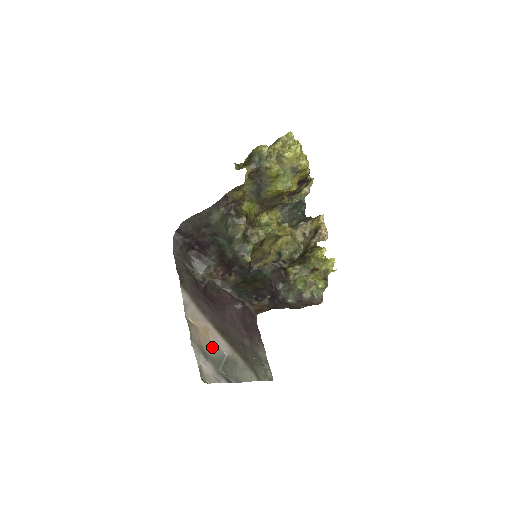
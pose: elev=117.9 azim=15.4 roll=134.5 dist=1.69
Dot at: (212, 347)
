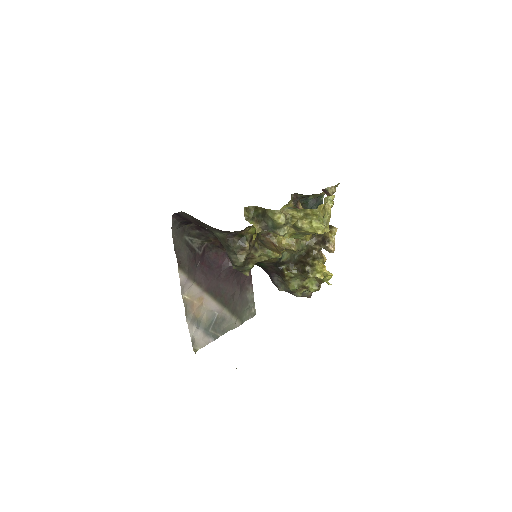
Dot at: (205, 313)
